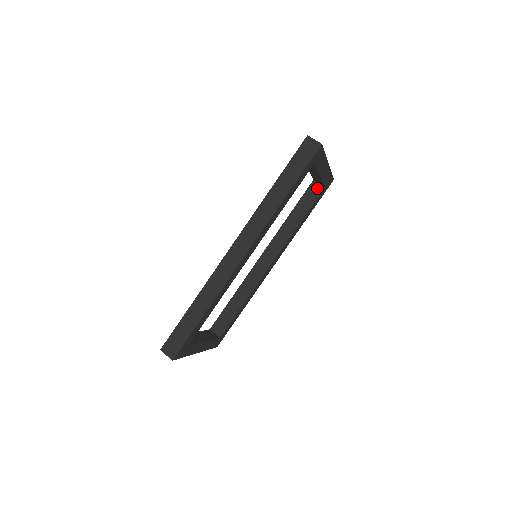
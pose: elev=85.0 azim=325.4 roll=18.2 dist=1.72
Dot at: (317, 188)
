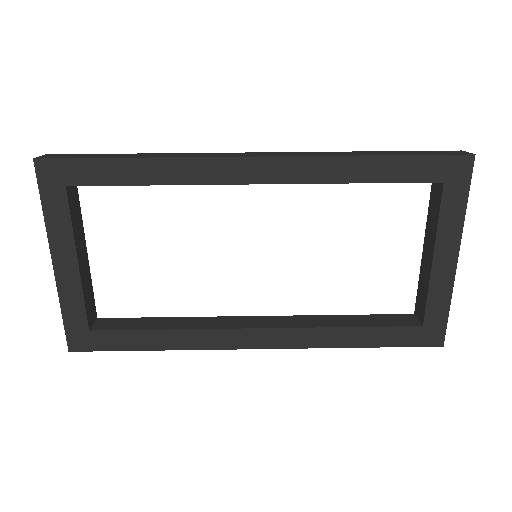
Dot at: (411, 320)
